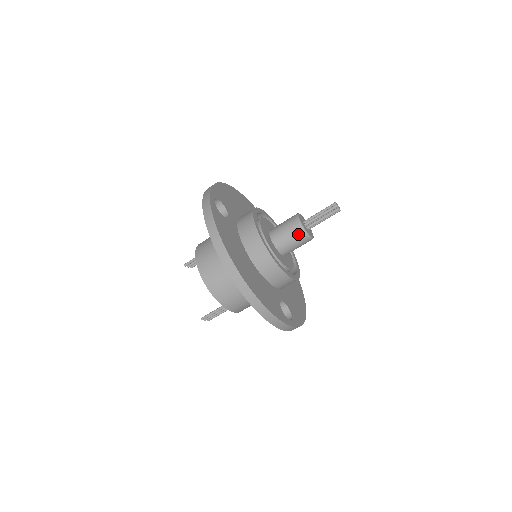
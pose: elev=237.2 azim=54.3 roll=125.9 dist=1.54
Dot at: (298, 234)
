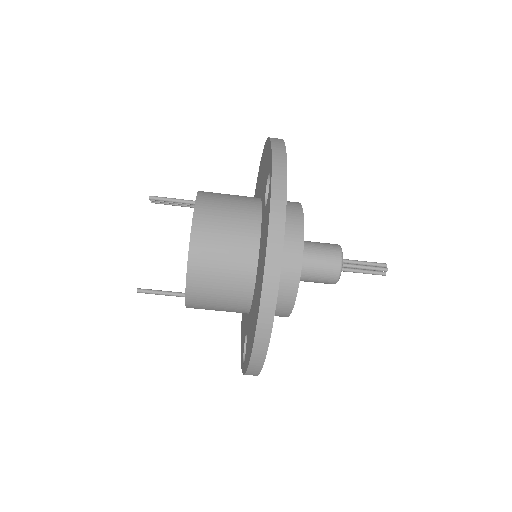
Dot at: (330, 274)
